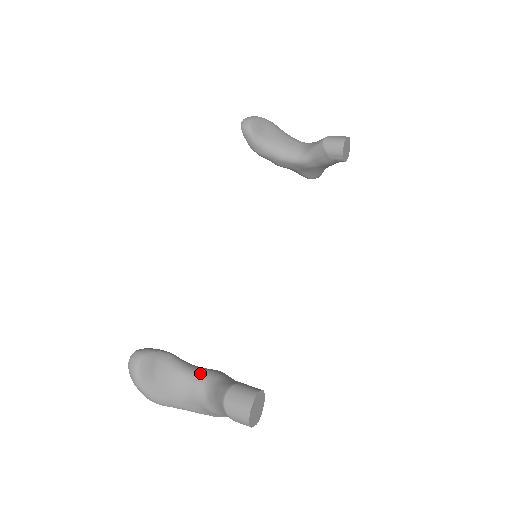
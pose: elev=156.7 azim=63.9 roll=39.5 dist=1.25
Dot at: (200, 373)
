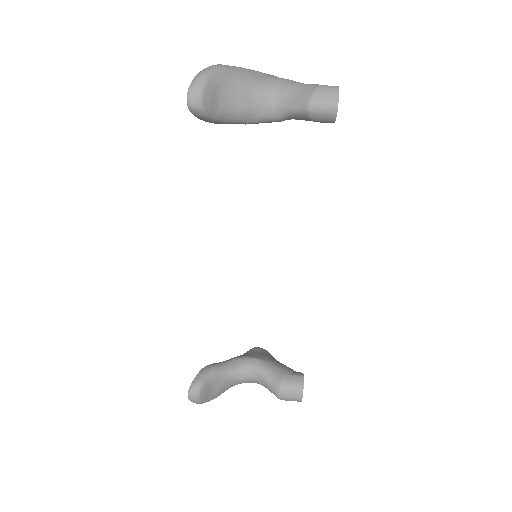
Dot at: (244, 370)
